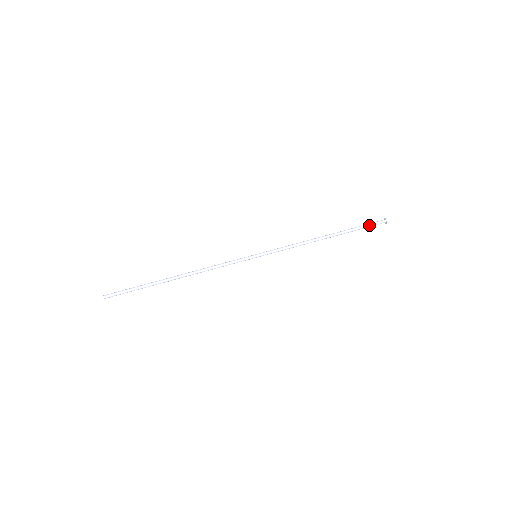
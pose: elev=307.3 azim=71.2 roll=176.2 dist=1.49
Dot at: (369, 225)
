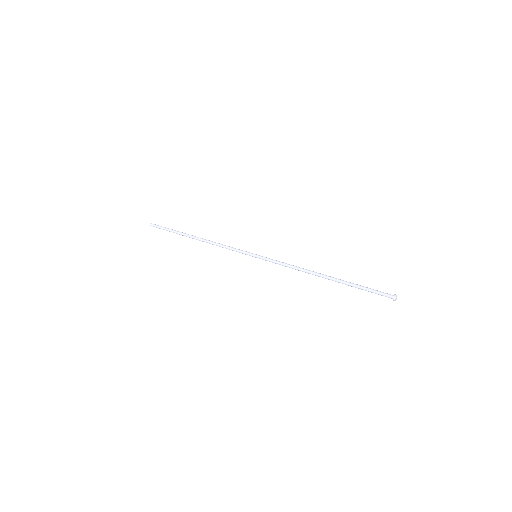
Dot at: (372, 291)
